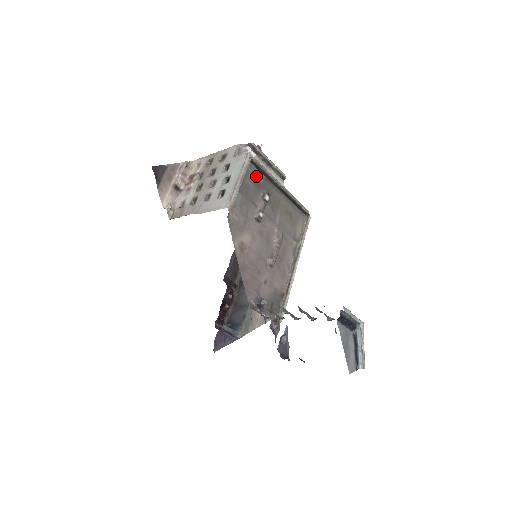
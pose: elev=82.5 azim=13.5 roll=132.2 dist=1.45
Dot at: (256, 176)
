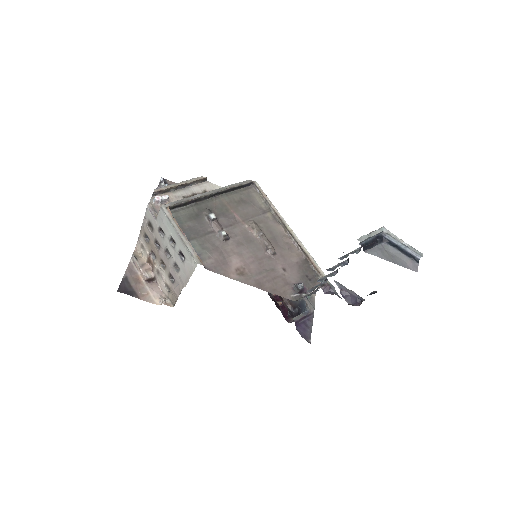
Dot at: (187, 212)
